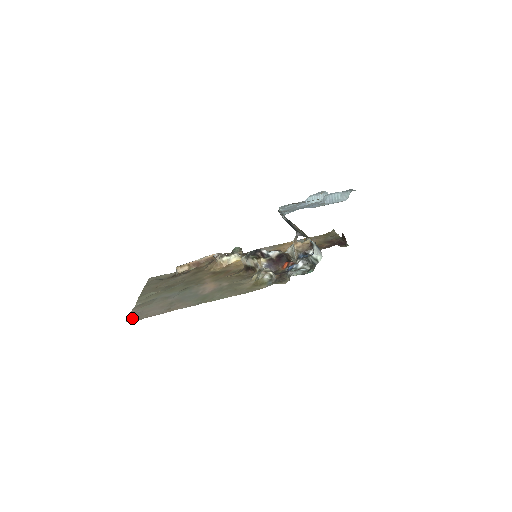
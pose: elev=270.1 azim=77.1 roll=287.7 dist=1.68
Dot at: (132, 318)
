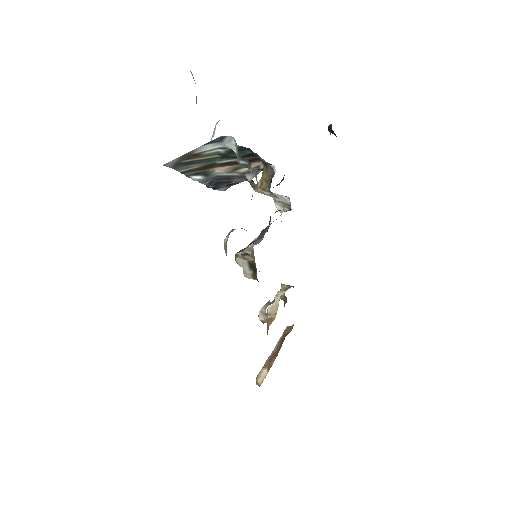
Dot at: occluded
